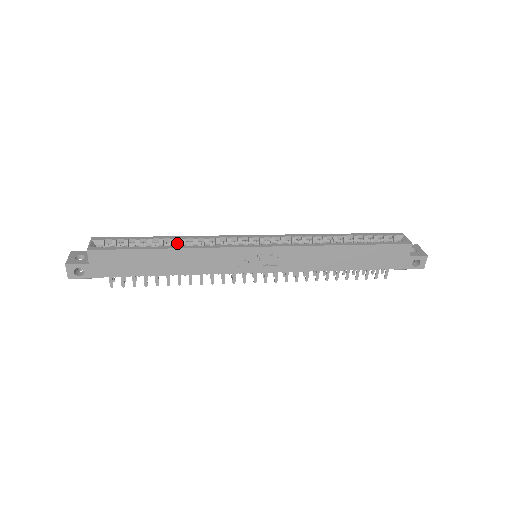
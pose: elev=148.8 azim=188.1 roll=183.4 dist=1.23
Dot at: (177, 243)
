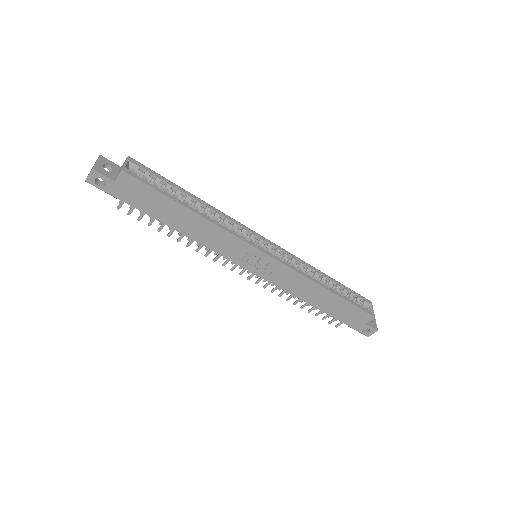
Dot at: (201, 208)
